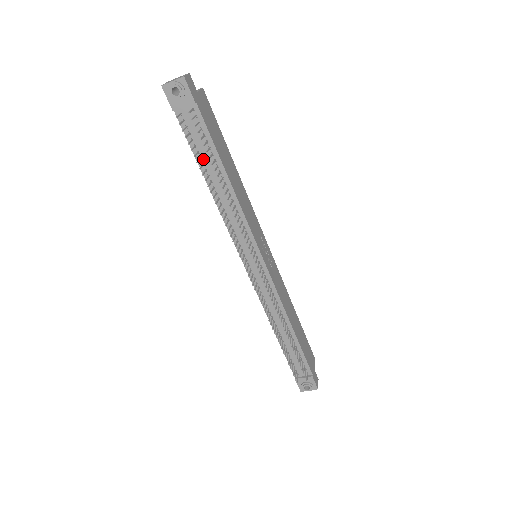
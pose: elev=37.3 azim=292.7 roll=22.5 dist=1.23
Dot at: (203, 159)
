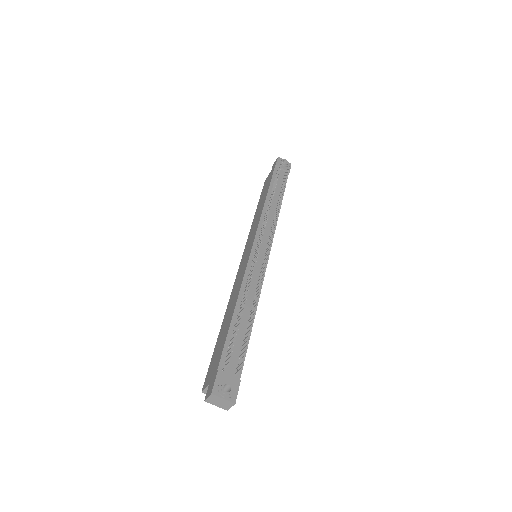
Dot at: occluded
